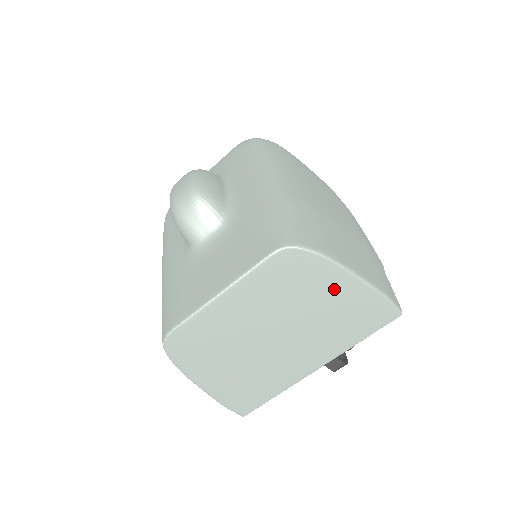
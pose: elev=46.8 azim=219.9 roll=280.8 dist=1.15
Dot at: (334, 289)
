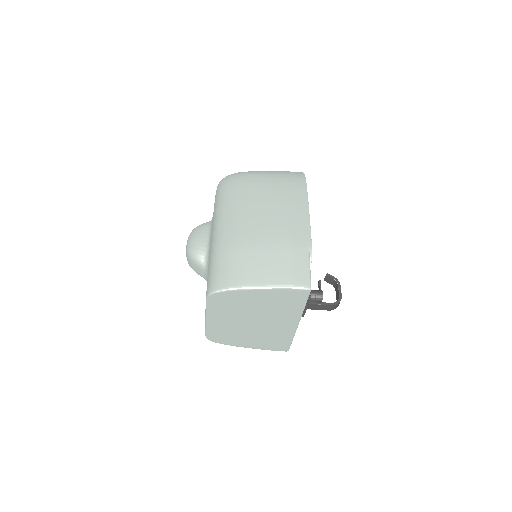
Dot at: (254, 297)
